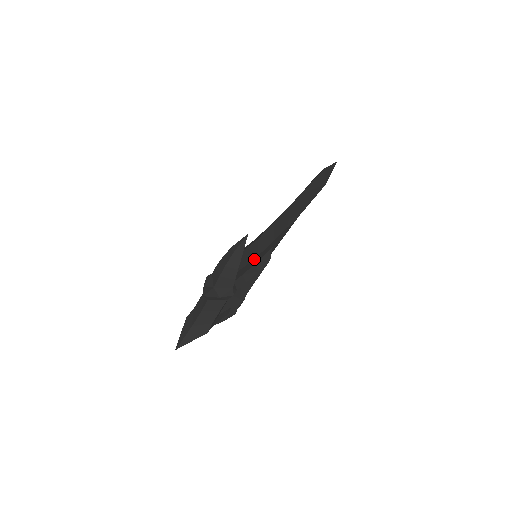
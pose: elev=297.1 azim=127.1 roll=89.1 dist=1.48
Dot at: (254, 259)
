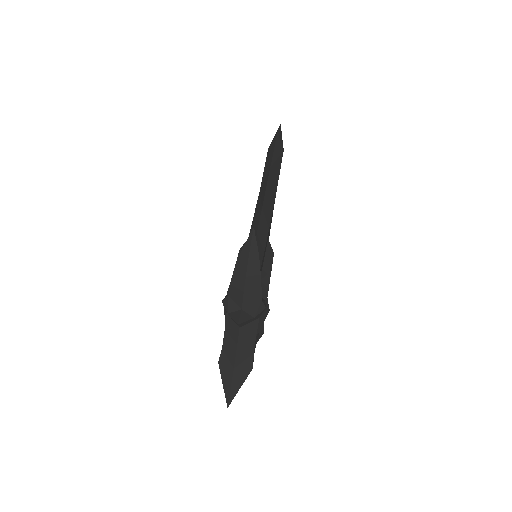
Dot at: (262, 258)
